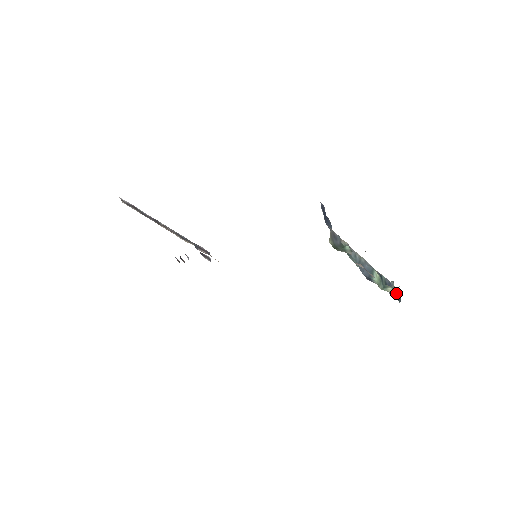
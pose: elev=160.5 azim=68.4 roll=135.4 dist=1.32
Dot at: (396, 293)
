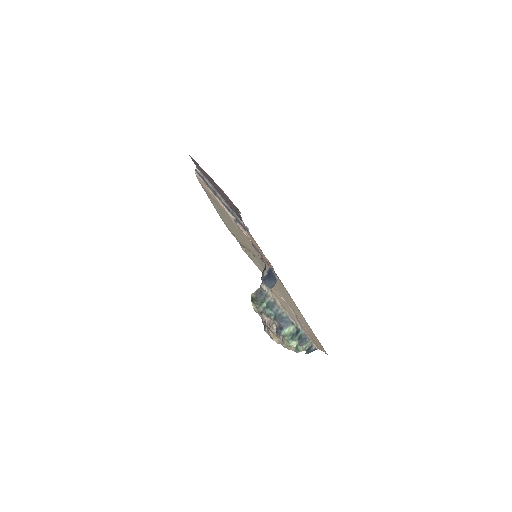
Dot at: (293, 348)
